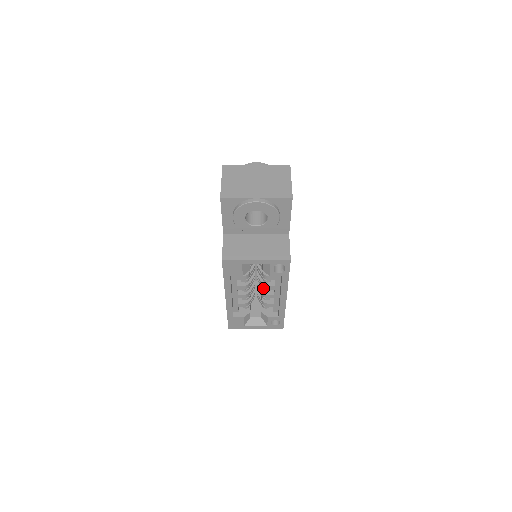
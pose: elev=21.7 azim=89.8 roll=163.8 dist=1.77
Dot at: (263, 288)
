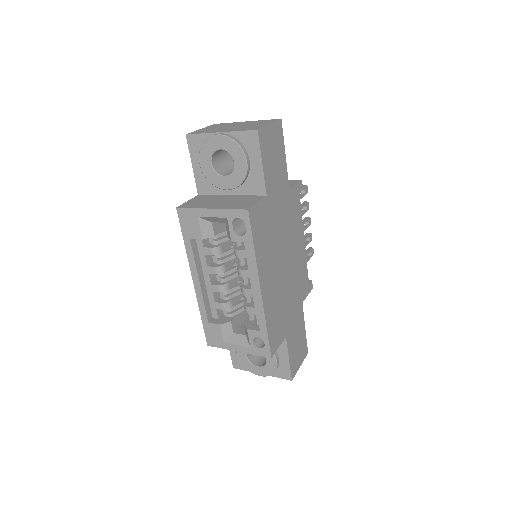
Dot at: occluded
